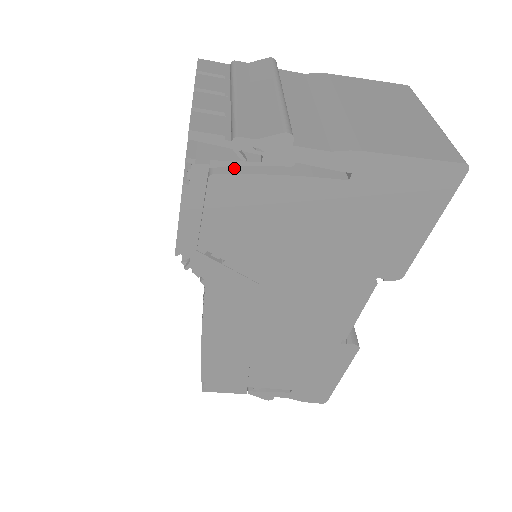
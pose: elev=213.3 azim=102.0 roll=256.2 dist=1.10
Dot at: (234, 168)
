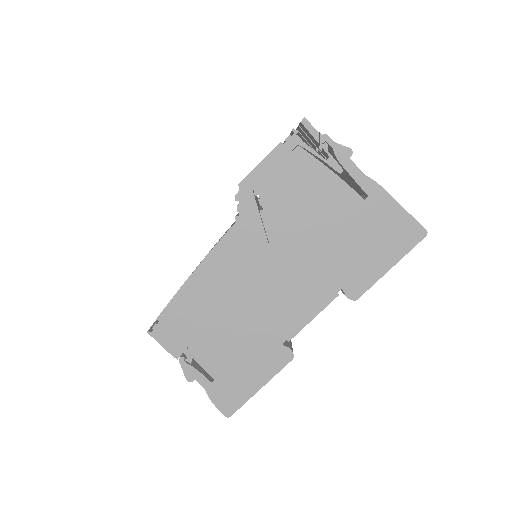
Dot at: (310, 154)
